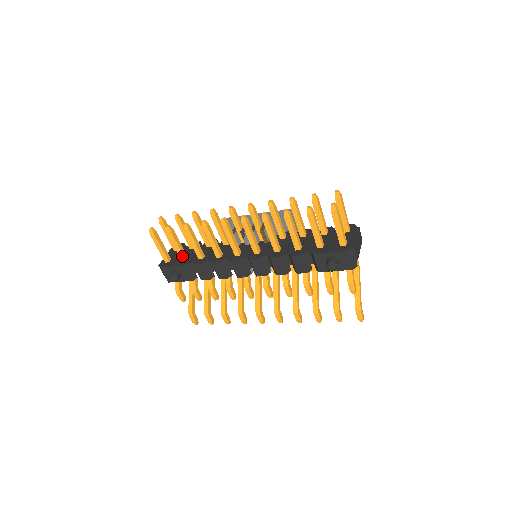
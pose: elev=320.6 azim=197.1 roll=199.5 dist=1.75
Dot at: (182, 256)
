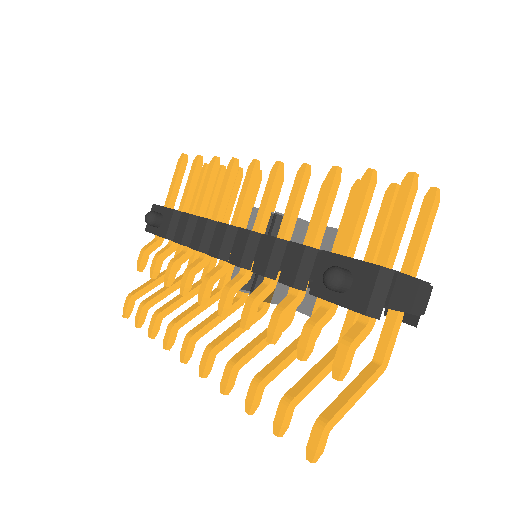
Dot at: (183, 203)
